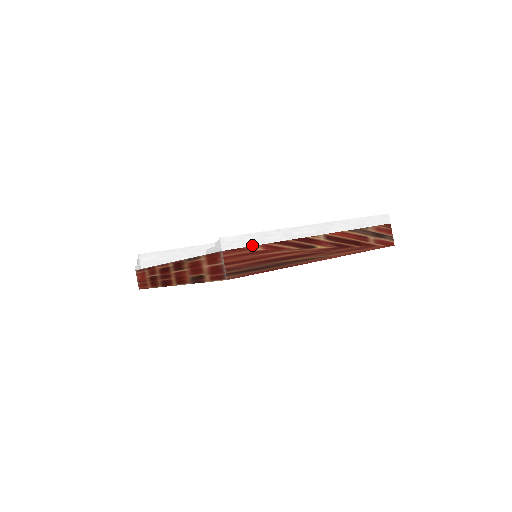
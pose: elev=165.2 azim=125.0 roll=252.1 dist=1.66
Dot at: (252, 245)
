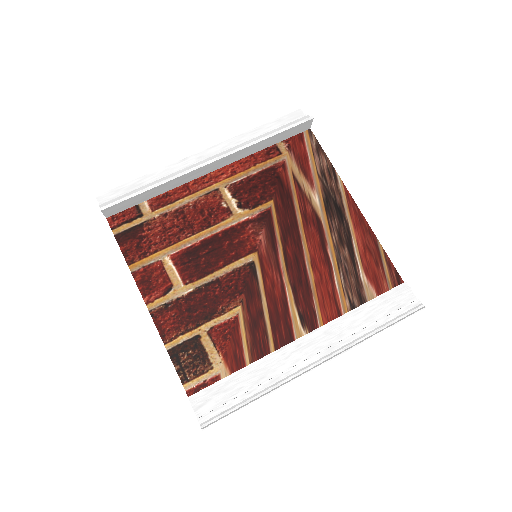
Dot at: occluded
